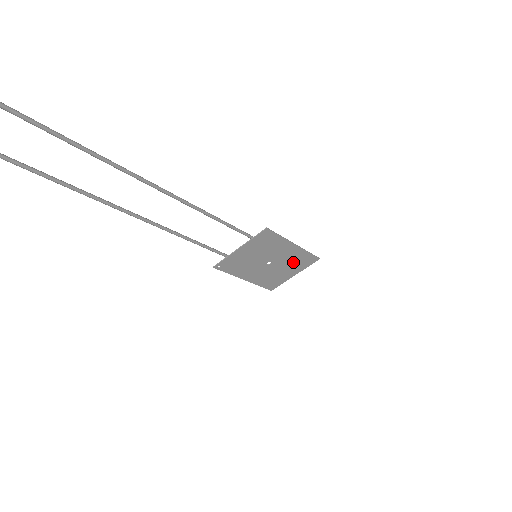
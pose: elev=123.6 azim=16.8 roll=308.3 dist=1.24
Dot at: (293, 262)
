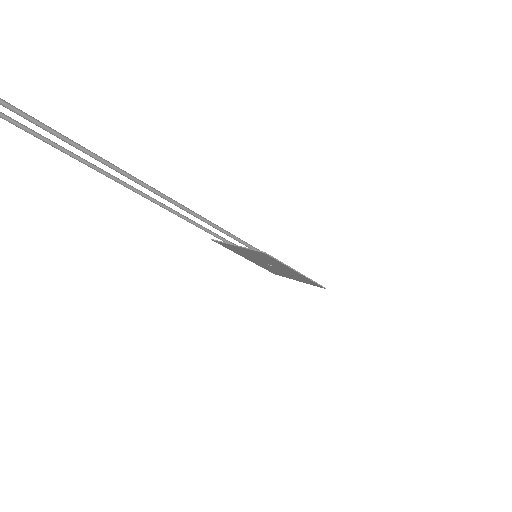
Dot at: (296, 276)
